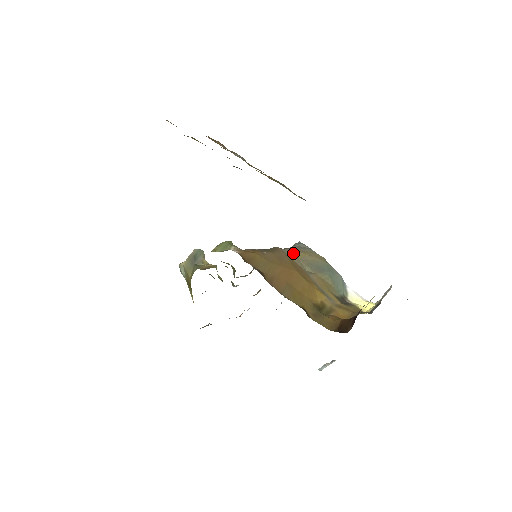
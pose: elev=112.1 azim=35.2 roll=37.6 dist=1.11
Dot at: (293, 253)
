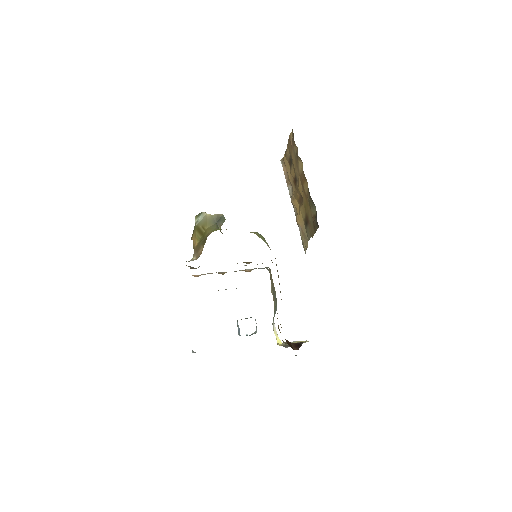
Dot at: occluded
